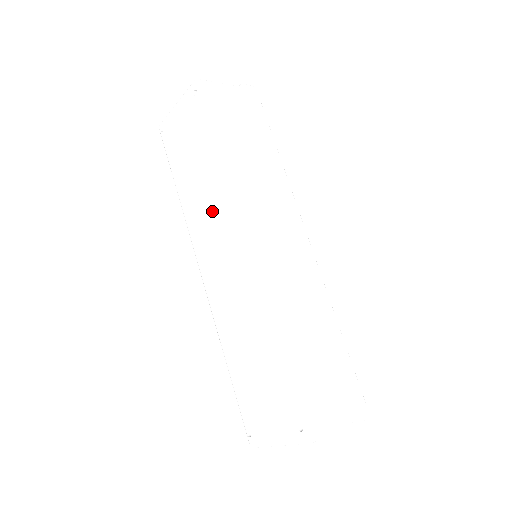
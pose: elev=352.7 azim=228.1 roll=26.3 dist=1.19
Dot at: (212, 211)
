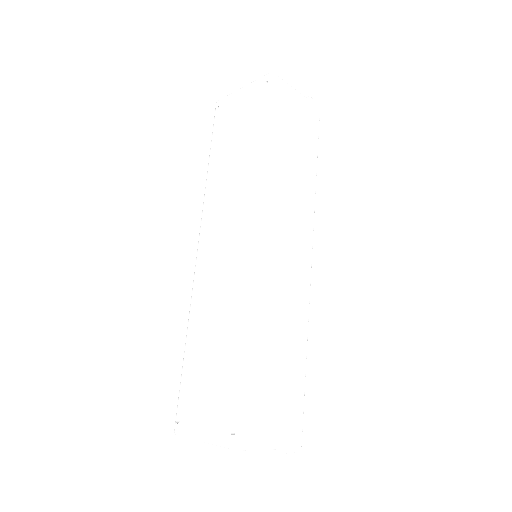
Dot at: (235, 196)
